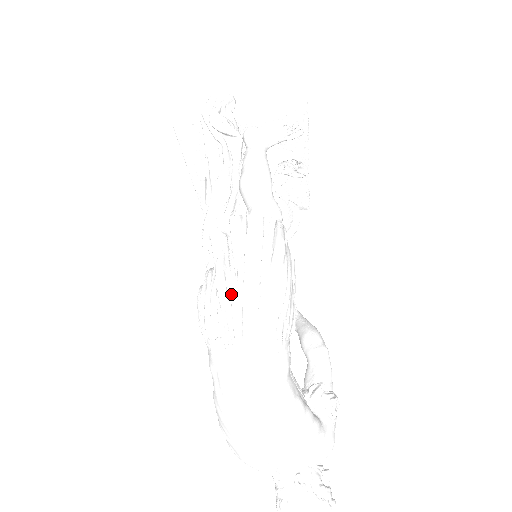
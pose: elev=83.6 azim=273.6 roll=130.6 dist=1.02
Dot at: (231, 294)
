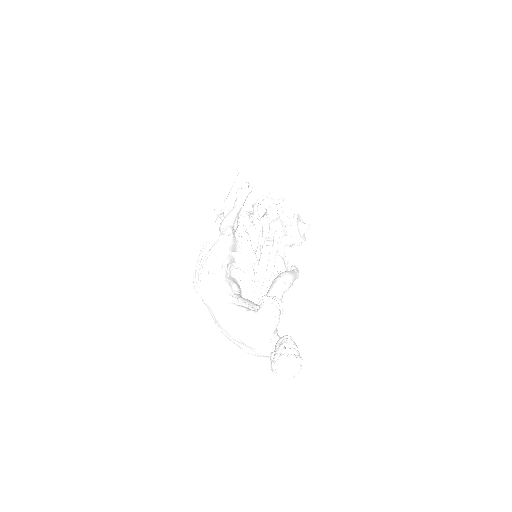
Dot at: (193, 277)
